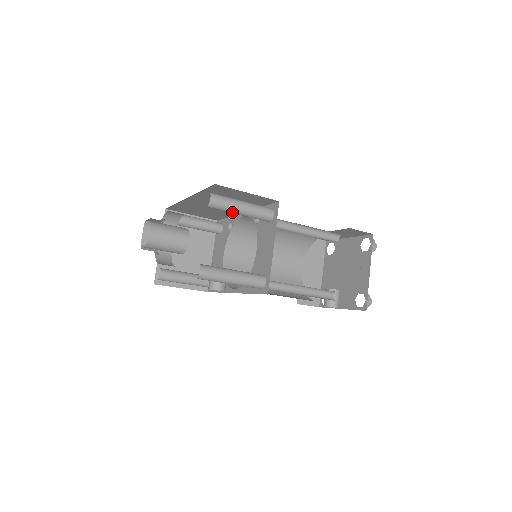
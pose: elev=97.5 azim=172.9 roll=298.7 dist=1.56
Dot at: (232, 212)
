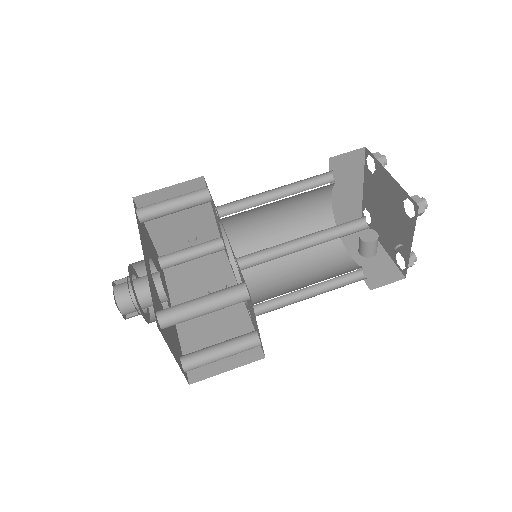
Dot at: occluded
